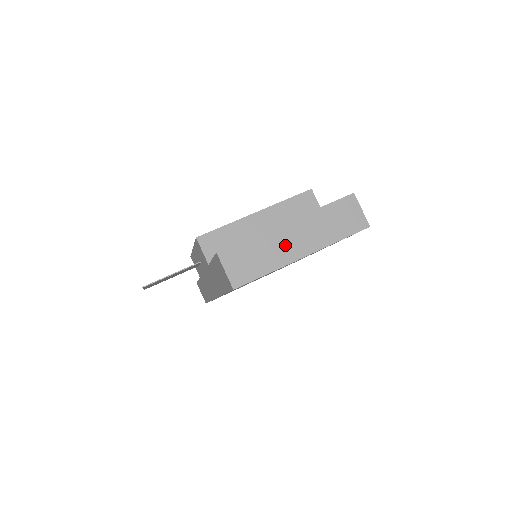
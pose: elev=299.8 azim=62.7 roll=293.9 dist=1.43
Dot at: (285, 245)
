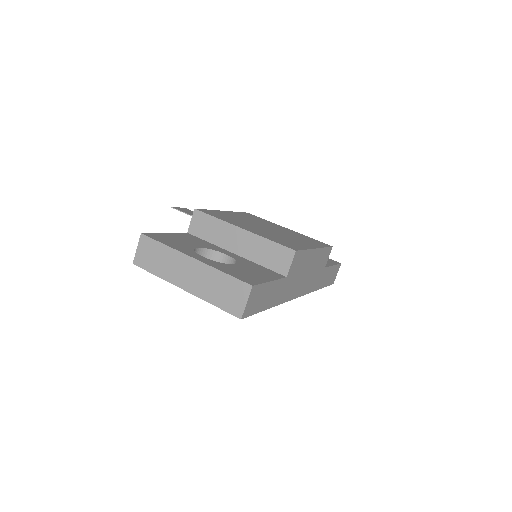
Dot at: (179, 270)
